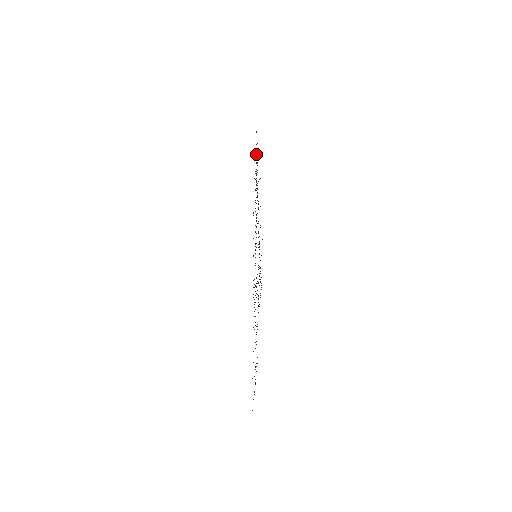
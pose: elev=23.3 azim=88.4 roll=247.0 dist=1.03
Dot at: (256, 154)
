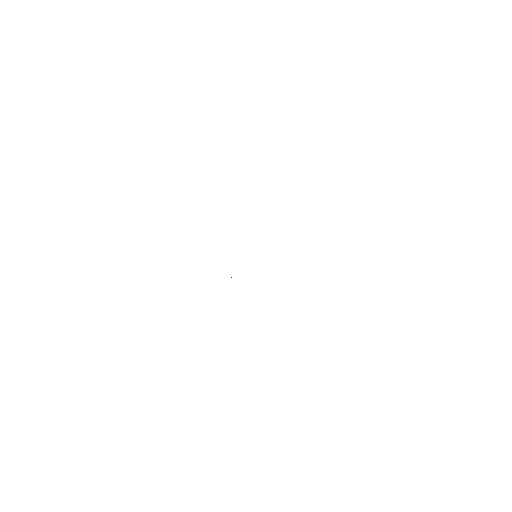
Dot at: occluded
